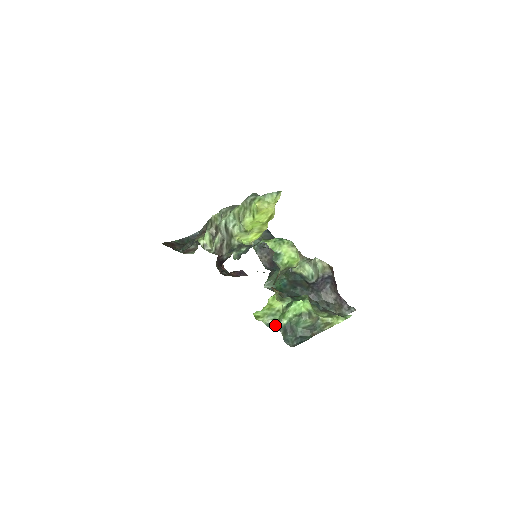
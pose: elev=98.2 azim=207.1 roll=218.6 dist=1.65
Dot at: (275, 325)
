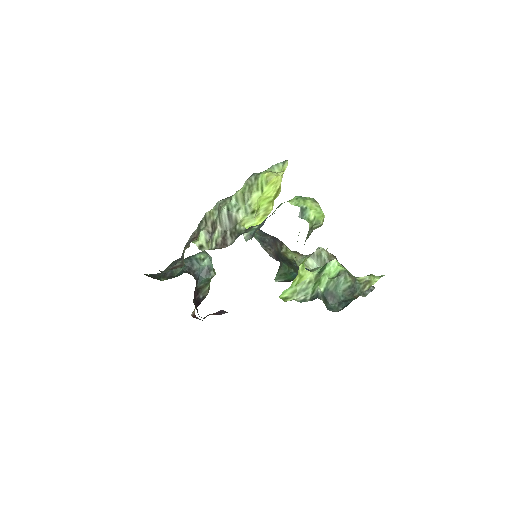
Dot at: (310, 298)
